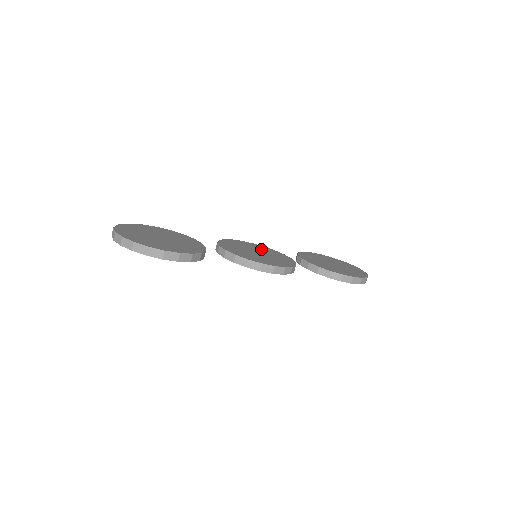
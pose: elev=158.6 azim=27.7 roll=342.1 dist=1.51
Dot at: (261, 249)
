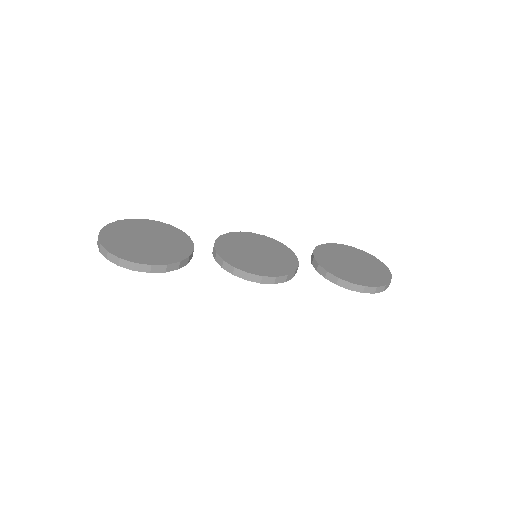
Dot at: (267, 246)
